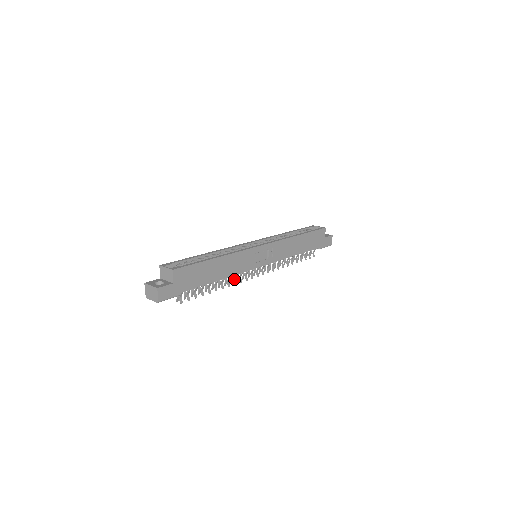
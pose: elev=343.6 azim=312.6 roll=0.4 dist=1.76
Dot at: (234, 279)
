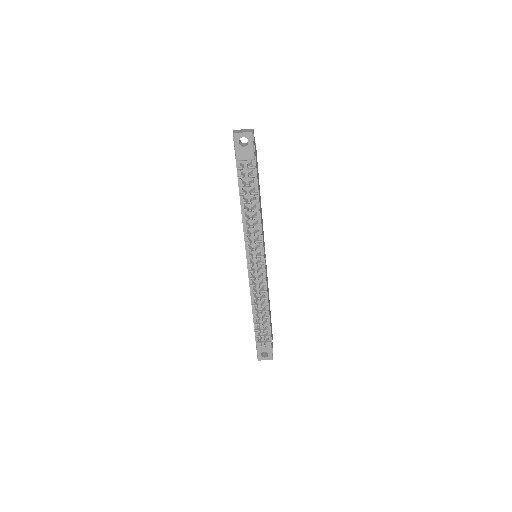
Dot at: (254, 233)
